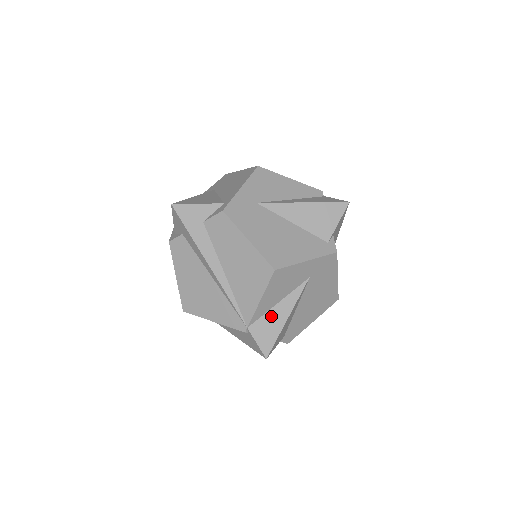
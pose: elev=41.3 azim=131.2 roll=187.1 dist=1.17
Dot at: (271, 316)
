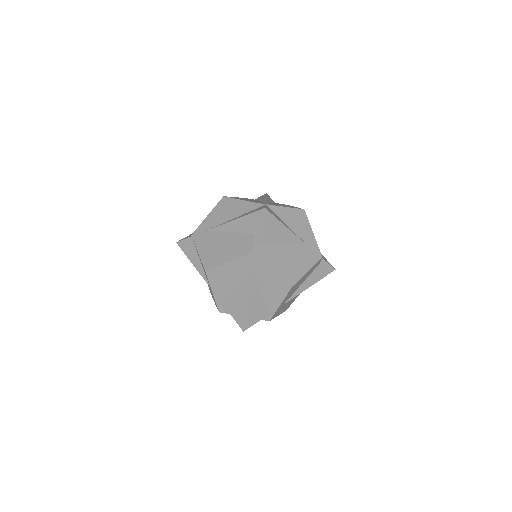
Dot at: (278, 218)
